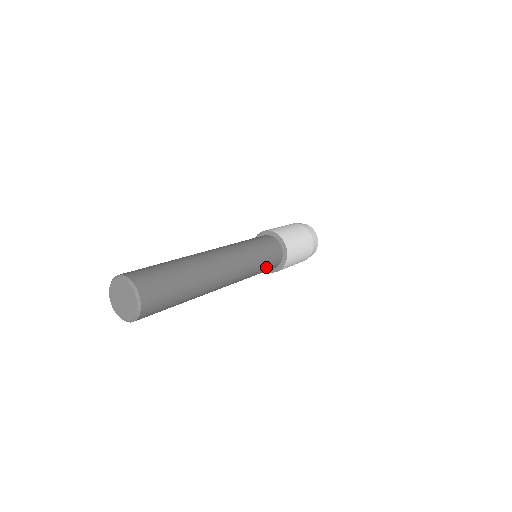
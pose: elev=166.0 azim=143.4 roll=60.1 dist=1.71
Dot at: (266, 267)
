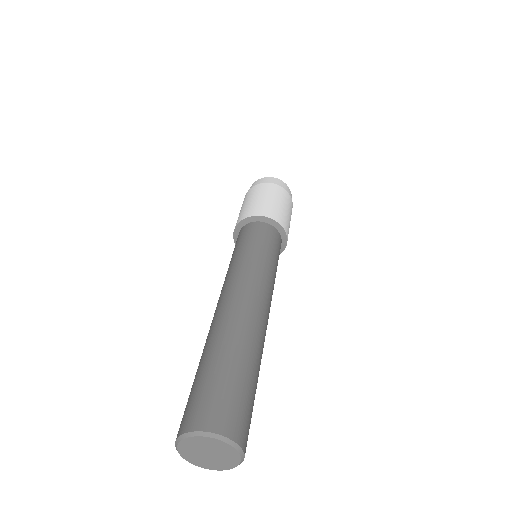
Dot at: occluded
